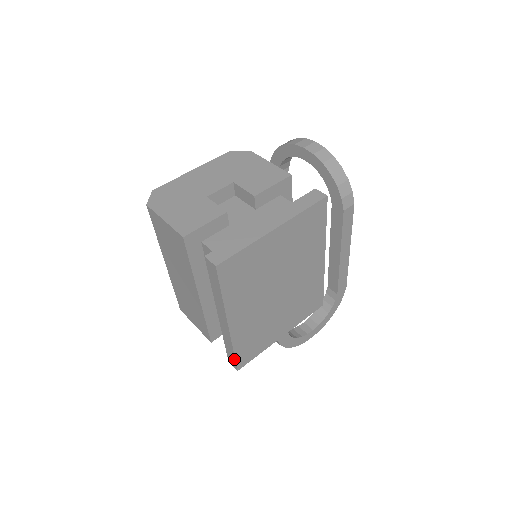
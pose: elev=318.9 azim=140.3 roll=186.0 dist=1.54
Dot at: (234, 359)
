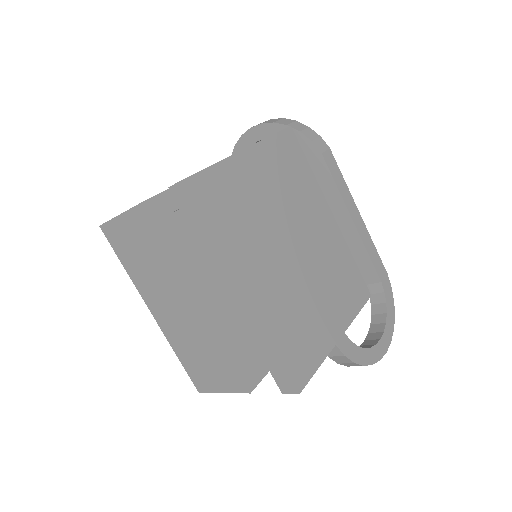
Dot at: (283, 369)
